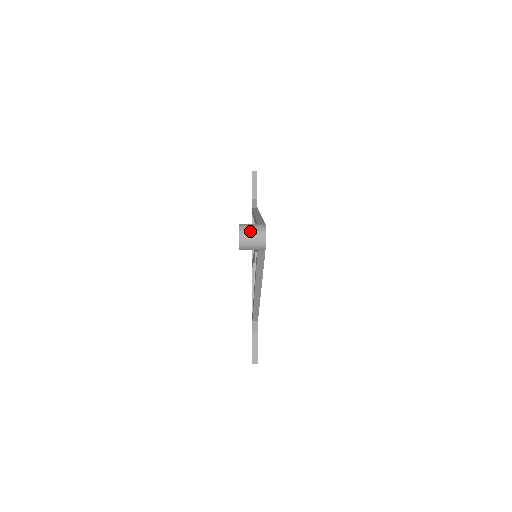
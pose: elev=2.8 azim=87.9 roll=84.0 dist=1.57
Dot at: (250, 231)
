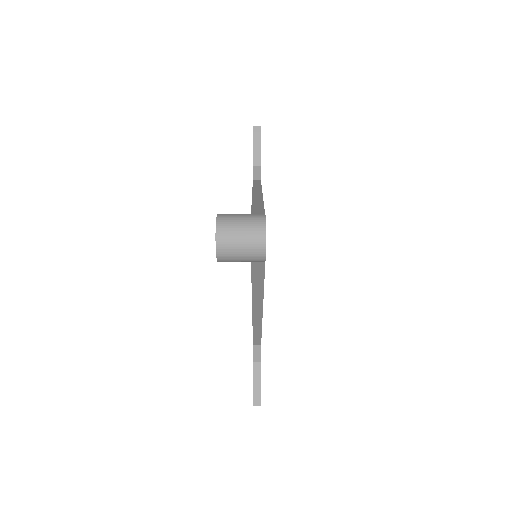
Dot at: (236, 228)
